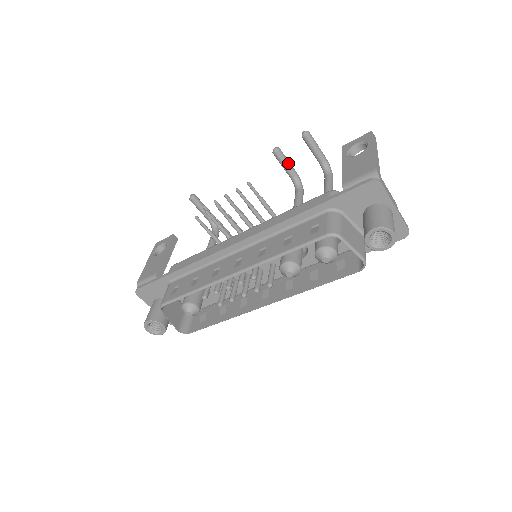
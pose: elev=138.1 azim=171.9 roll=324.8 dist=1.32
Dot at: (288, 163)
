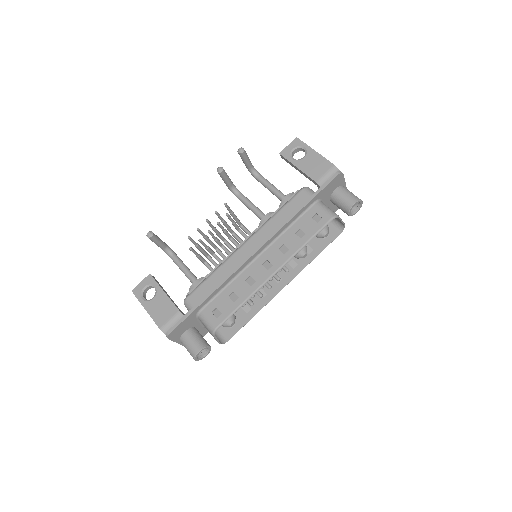
Dot at: (228, 177)
